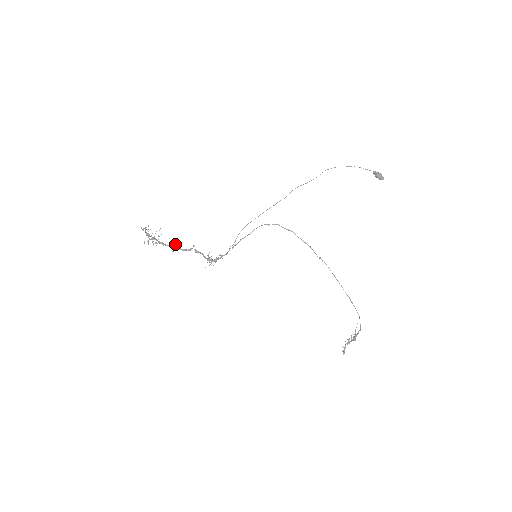
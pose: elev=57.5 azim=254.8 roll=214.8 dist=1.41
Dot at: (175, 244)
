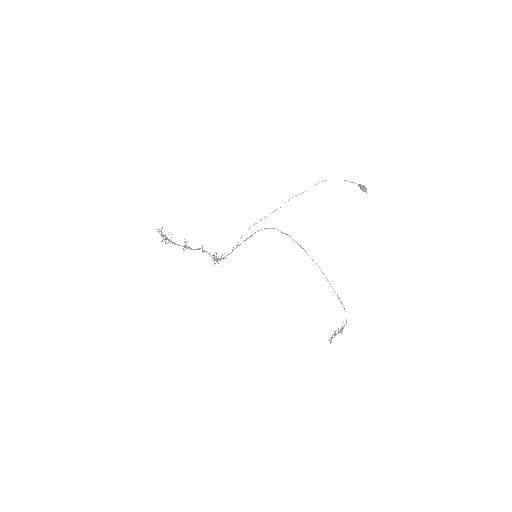
Dot at: (185, 244)
